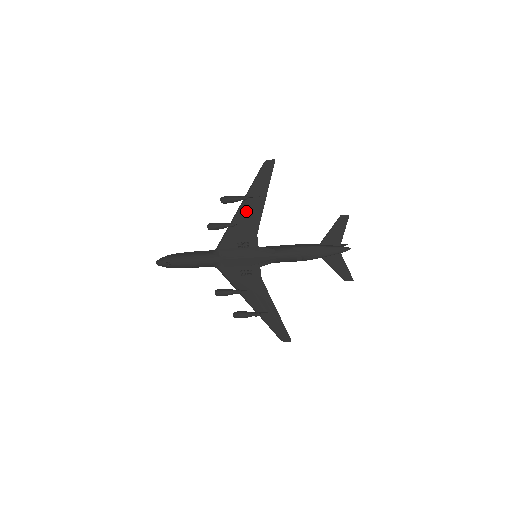
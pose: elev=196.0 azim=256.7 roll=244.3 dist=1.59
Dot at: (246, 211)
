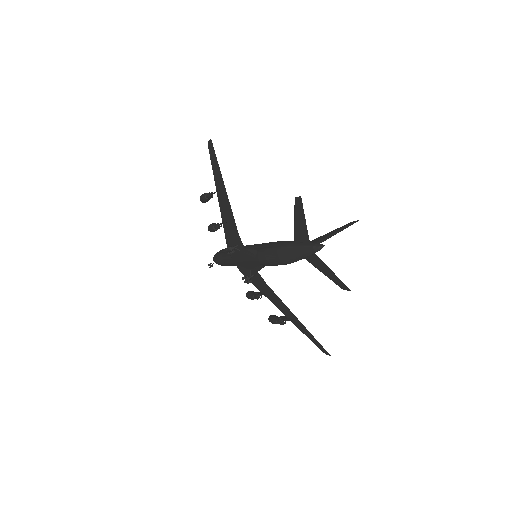
Dot at: (223, 207)
